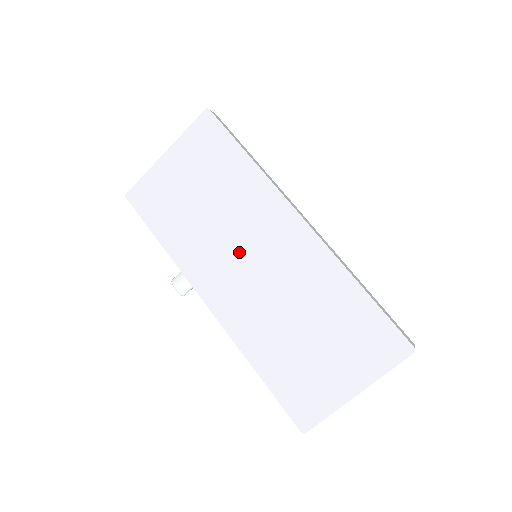
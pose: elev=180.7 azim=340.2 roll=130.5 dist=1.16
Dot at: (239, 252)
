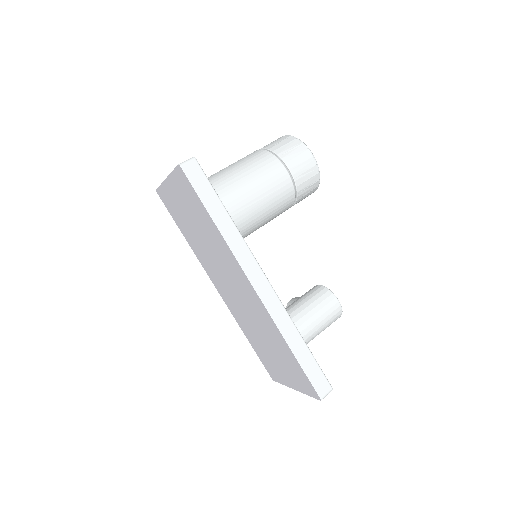
Dot at: (224, 276)
